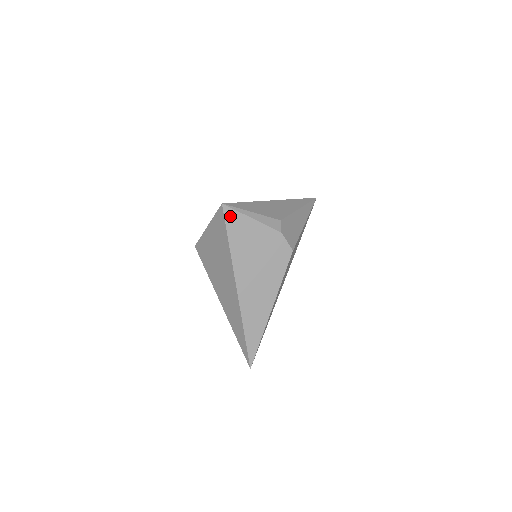
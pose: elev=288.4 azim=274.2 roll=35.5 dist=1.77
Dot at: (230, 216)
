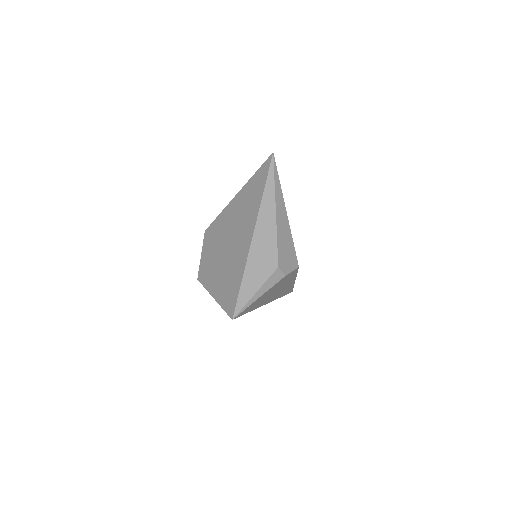
Dot at: (242, 313)
